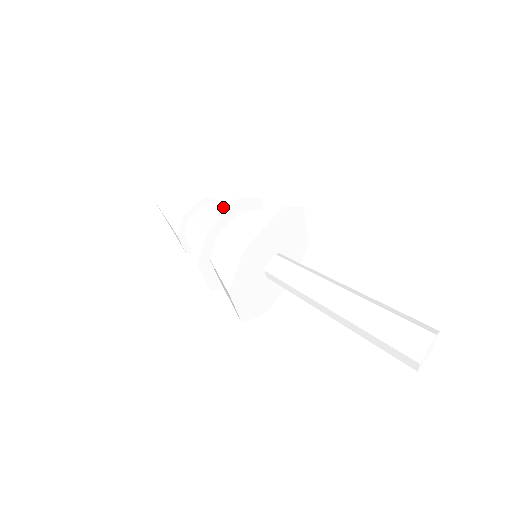
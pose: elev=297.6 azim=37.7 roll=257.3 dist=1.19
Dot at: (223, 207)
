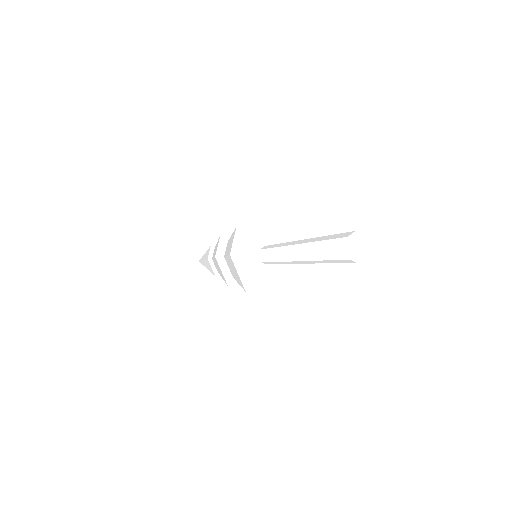
Dot at: (217, 265)
